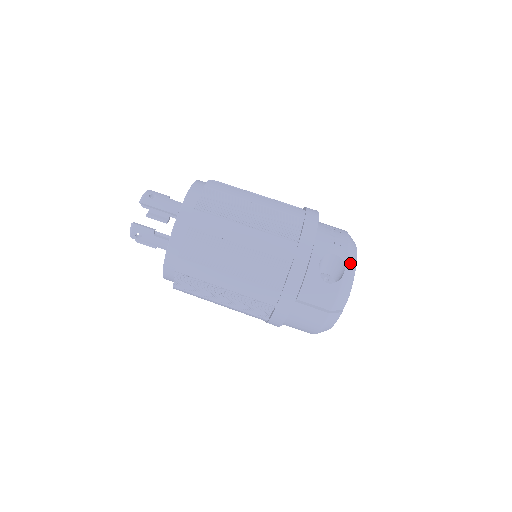
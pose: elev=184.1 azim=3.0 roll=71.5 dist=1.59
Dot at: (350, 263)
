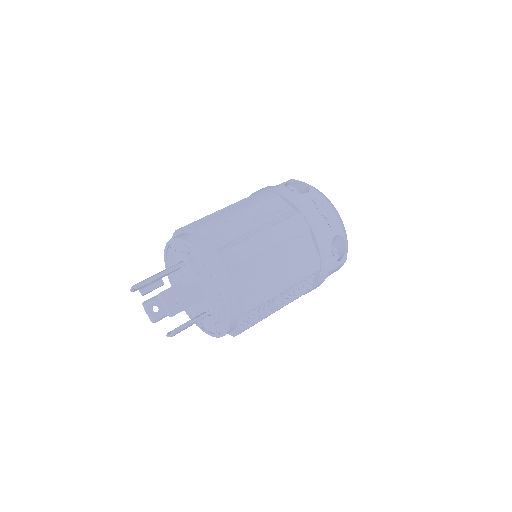
Dot at: (344, 231)
